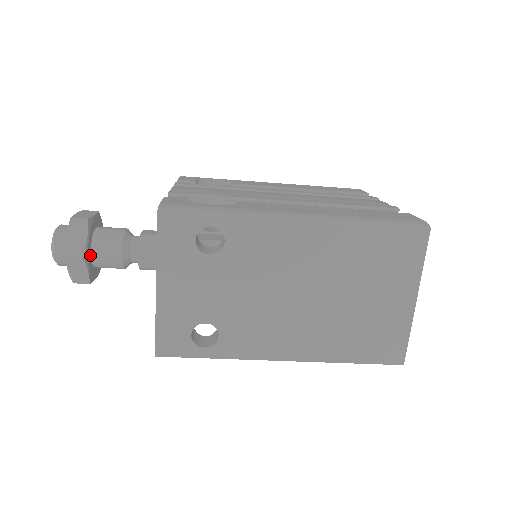
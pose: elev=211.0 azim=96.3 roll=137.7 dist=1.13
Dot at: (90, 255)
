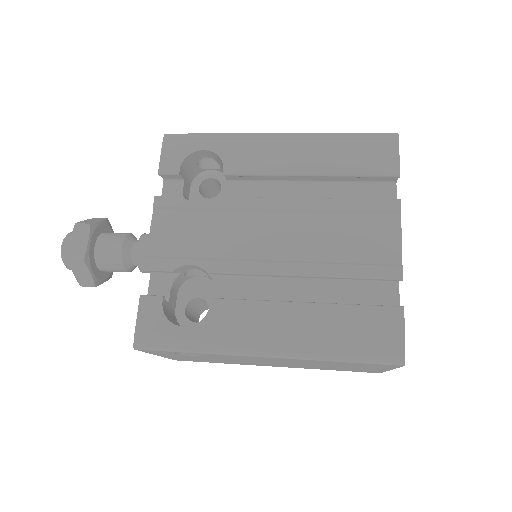
Dot at: (100, 273)
